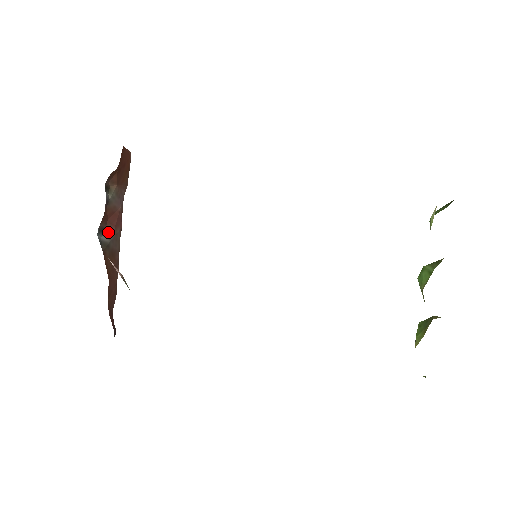
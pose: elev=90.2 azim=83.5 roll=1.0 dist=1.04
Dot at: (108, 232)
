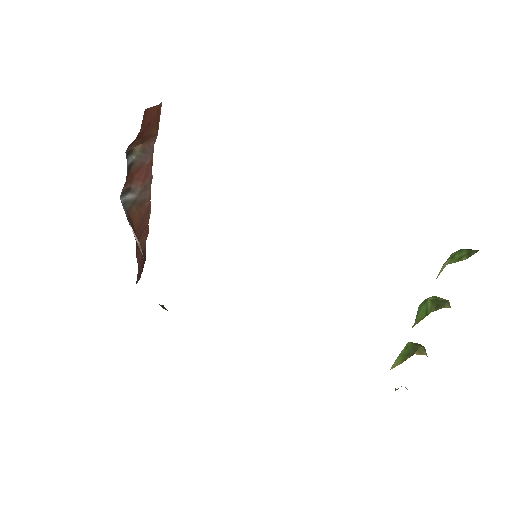
Dot at: (134, 188)
